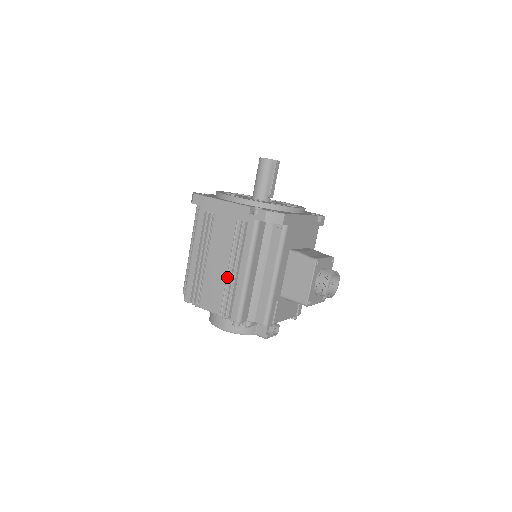
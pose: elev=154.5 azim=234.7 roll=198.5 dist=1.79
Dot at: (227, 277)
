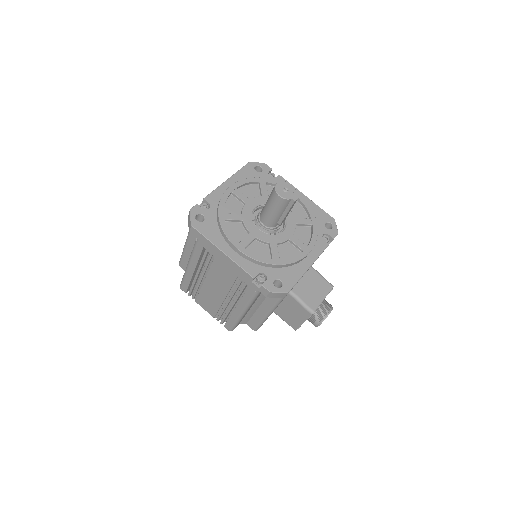
Dot at: (223, 302)
